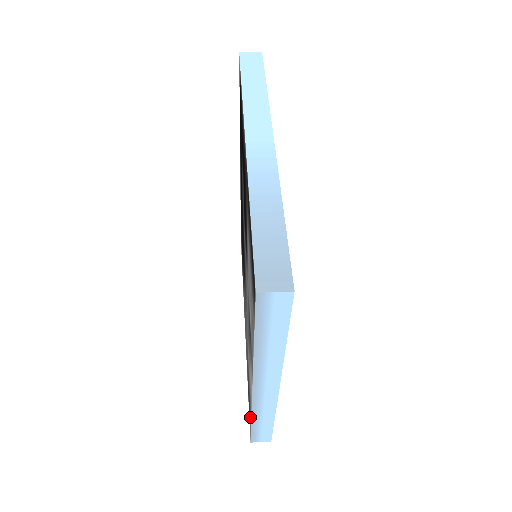
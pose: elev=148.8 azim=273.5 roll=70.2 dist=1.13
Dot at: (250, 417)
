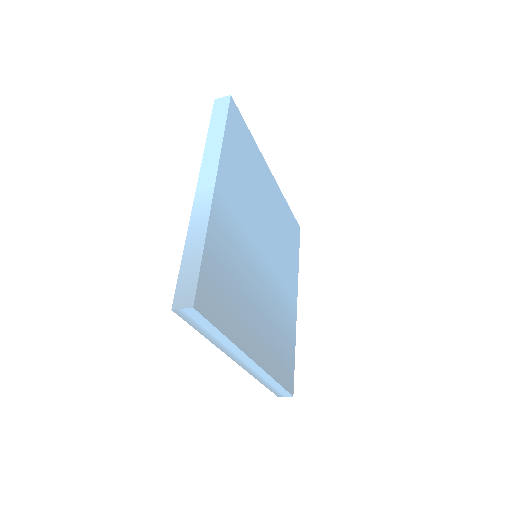
Dot at: occluded
